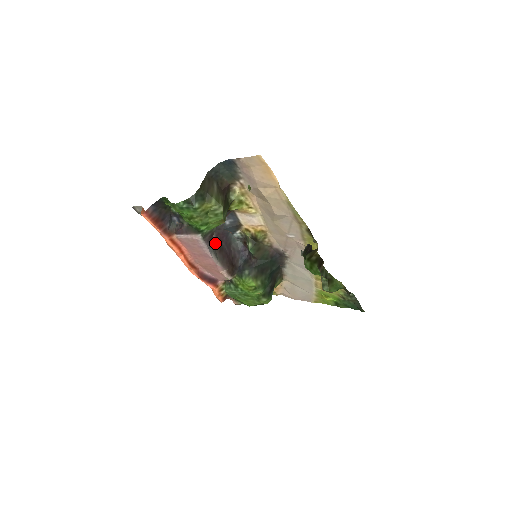
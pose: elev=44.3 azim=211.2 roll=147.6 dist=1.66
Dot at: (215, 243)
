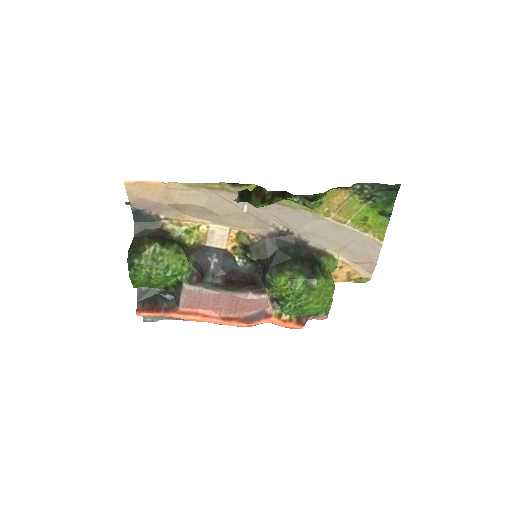
Dot at: (224, 284)
